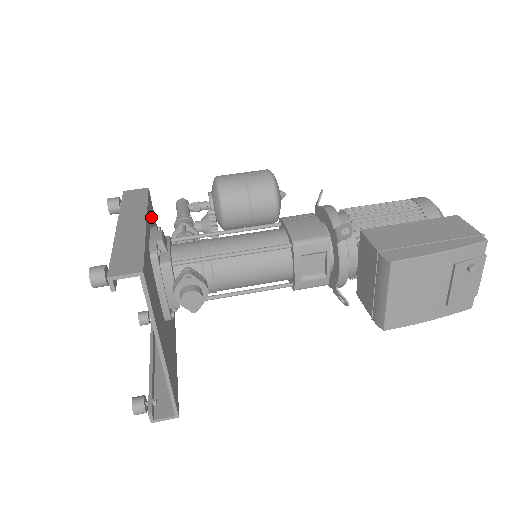
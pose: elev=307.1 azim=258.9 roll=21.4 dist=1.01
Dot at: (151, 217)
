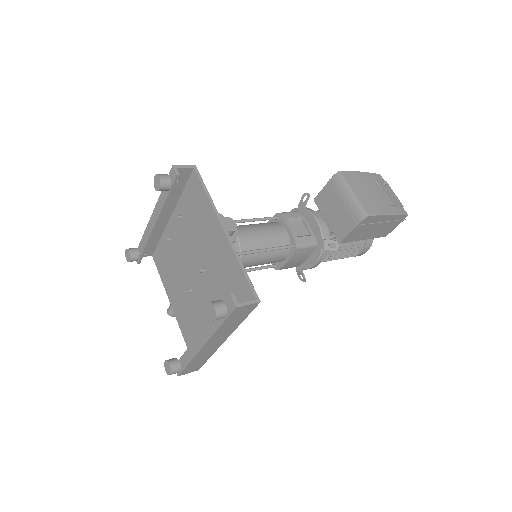
Dot at: (165, 250)
